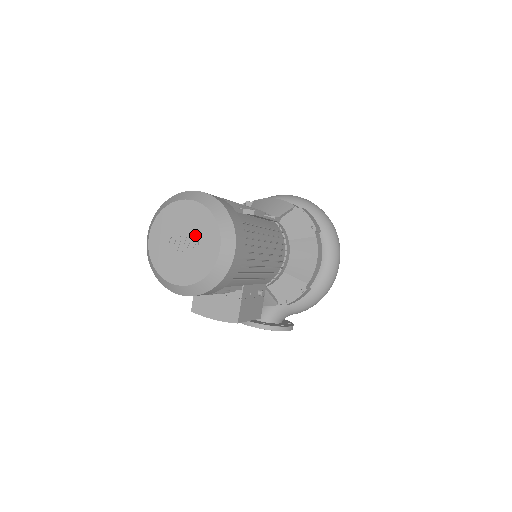
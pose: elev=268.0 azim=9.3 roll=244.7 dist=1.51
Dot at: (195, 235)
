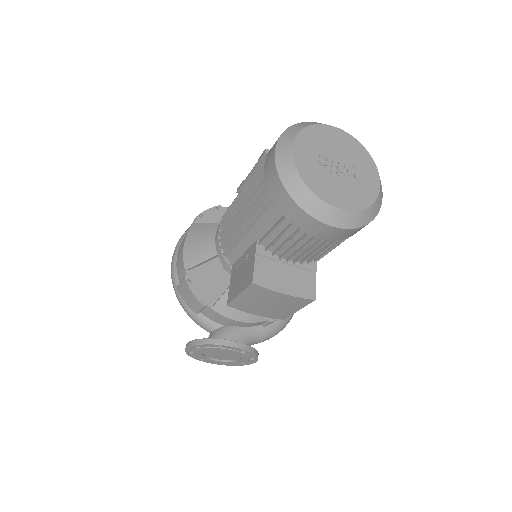
Dot at: (351, 162)
